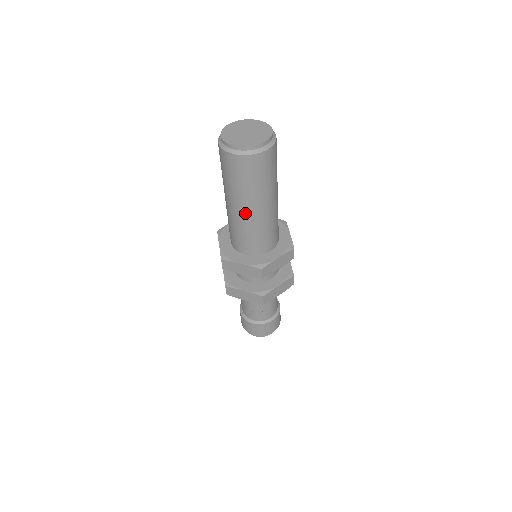
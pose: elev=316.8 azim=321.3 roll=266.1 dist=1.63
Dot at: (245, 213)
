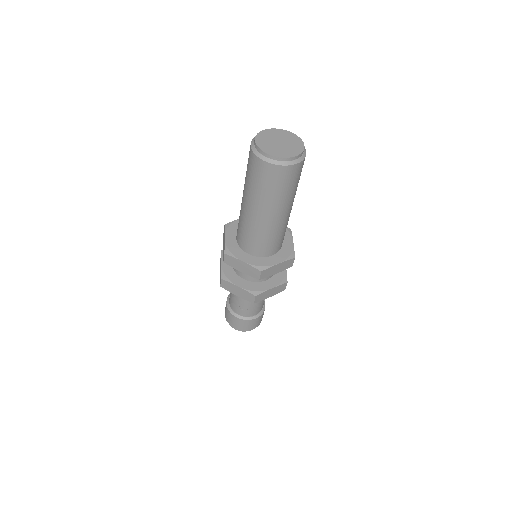
Dot at: (259, 216)
